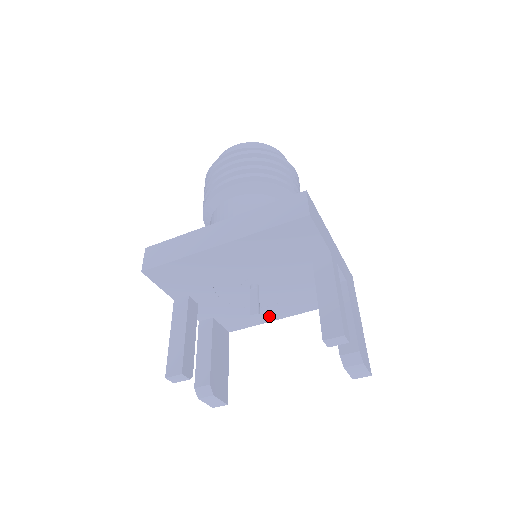
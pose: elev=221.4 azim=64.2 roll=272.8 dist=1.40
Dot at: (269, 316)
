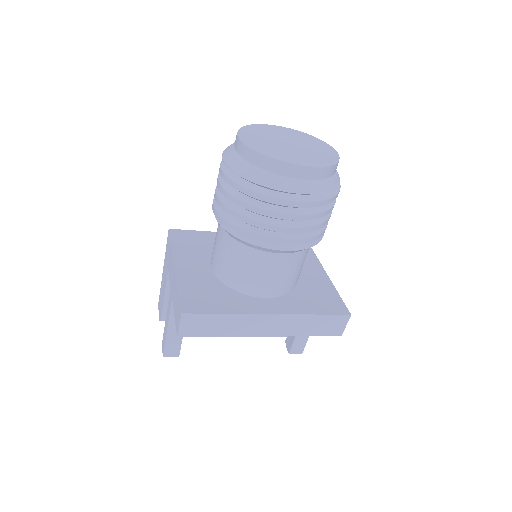
Dot at: occluded
